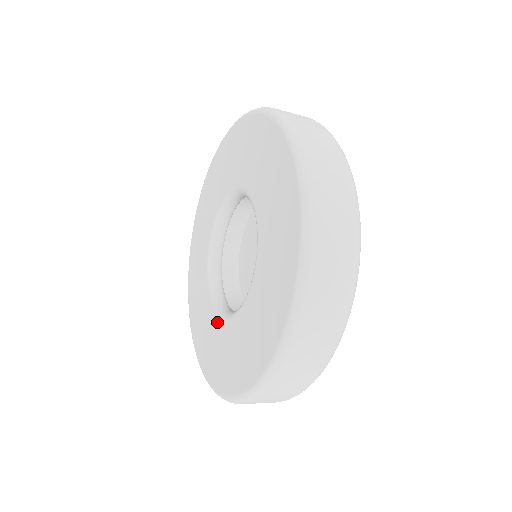
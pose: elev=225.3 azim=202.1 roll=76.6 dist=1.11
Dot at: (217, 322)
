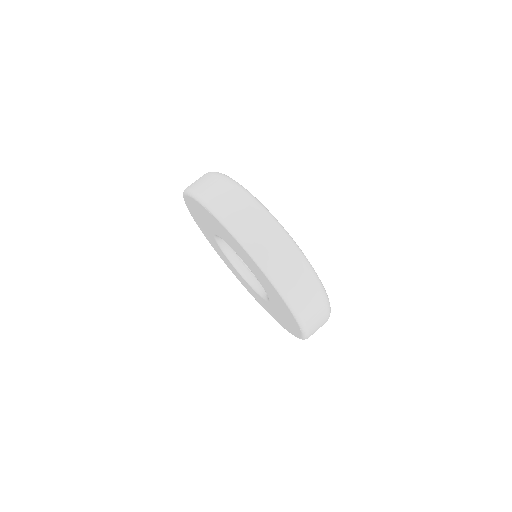
Dot at: (262, 299)
